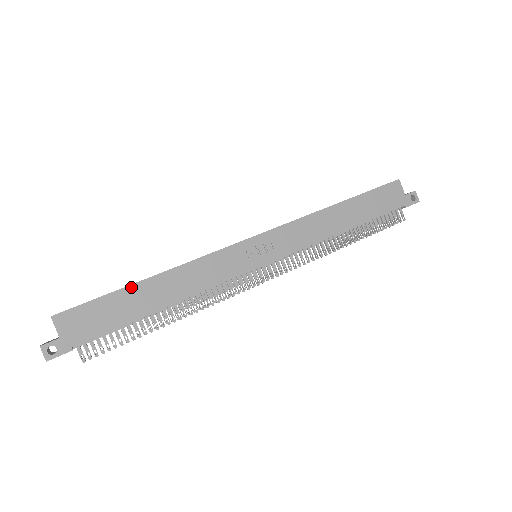
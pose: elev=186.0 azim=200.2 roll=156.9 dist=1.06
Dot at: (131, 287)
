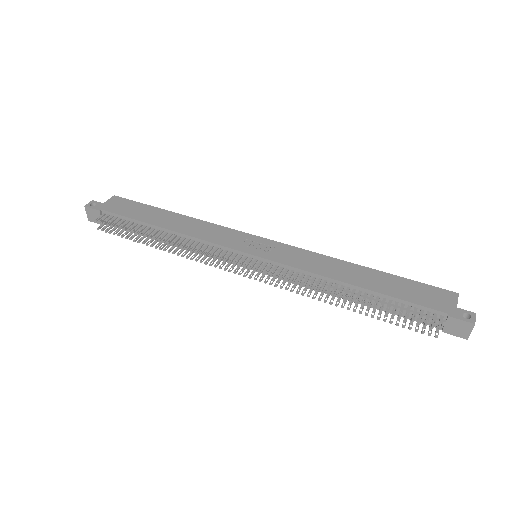
Dot at: (162, 210)
